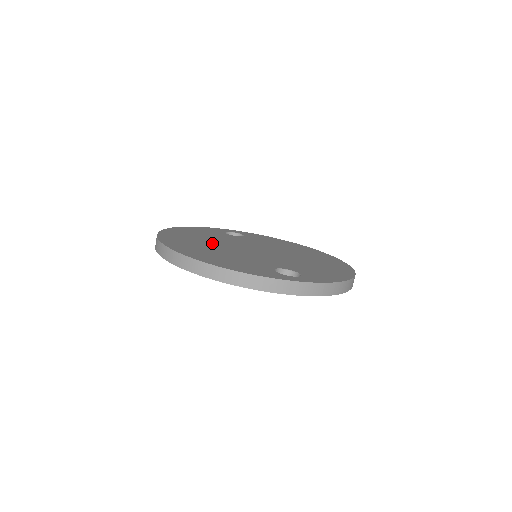
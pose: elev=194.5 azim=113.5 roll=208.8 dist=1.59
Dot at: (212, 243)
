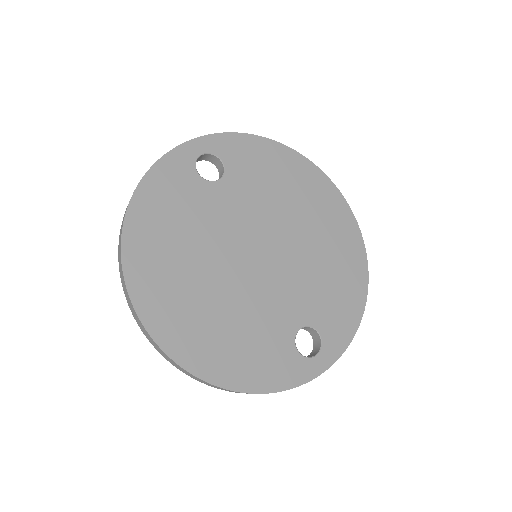
Dot at: (203, 271)
